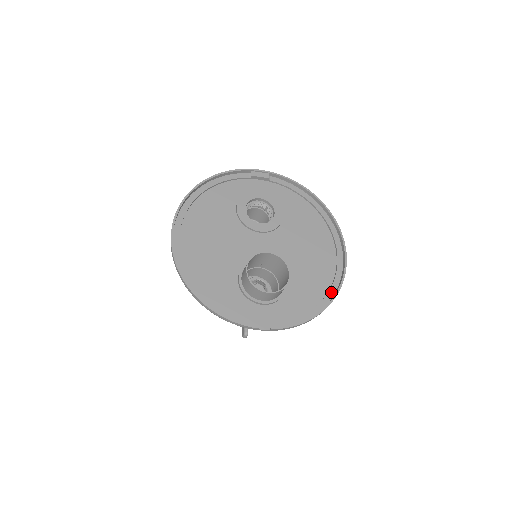
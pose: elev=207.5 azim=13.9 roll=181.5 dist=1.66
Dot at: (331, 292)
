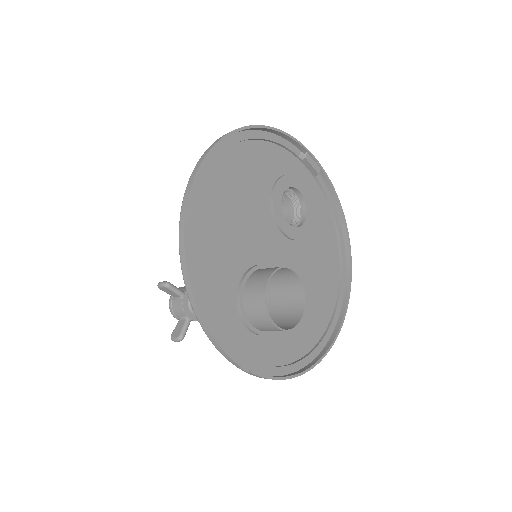
Dot at: (317, 350)
